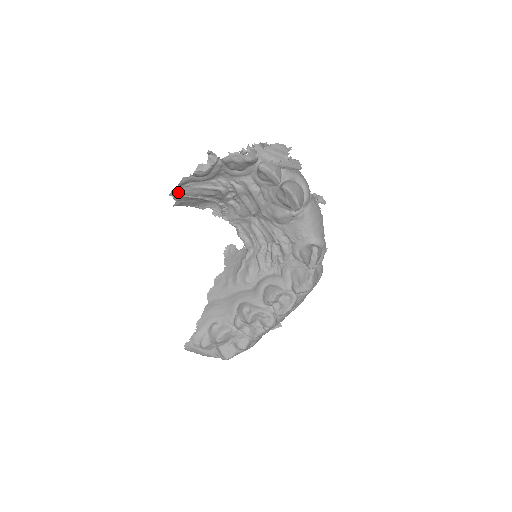
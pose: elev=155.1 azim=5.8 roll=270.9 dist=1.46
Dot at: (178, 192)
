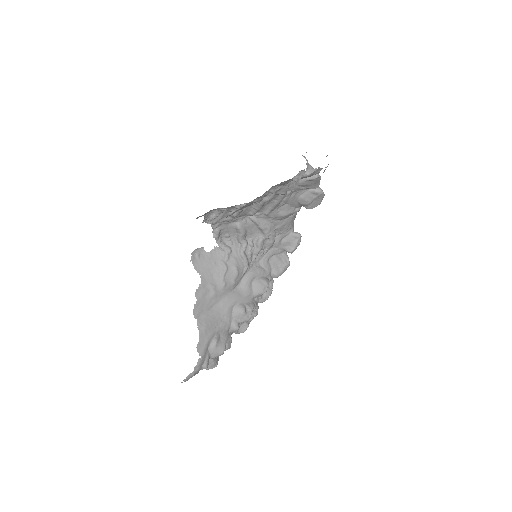
Dot at: (234, 212)
